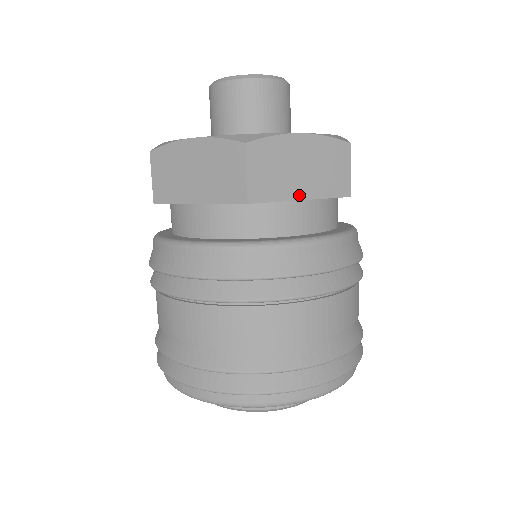
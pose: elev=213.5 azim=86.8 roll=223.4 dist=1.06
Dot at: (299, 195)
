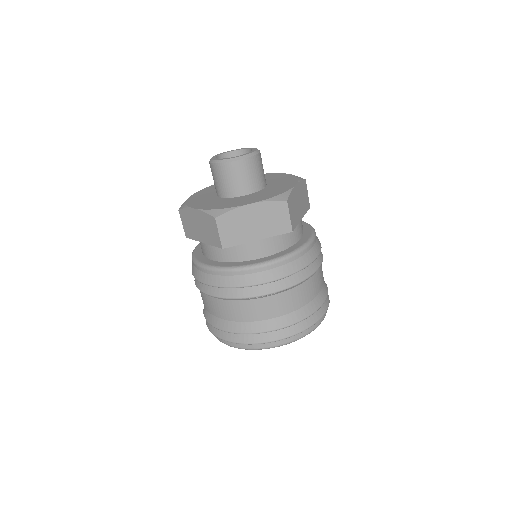
Dot at: (255, 238)
